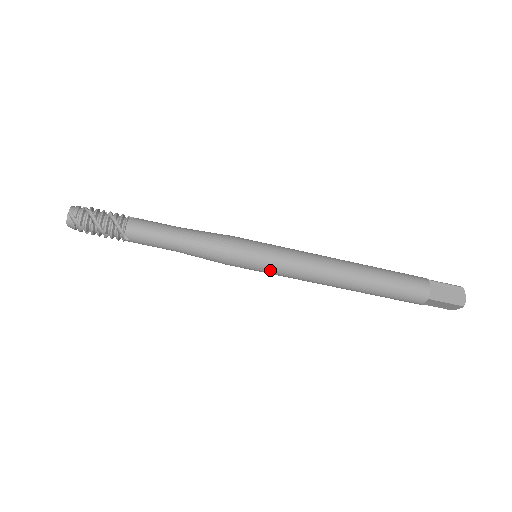
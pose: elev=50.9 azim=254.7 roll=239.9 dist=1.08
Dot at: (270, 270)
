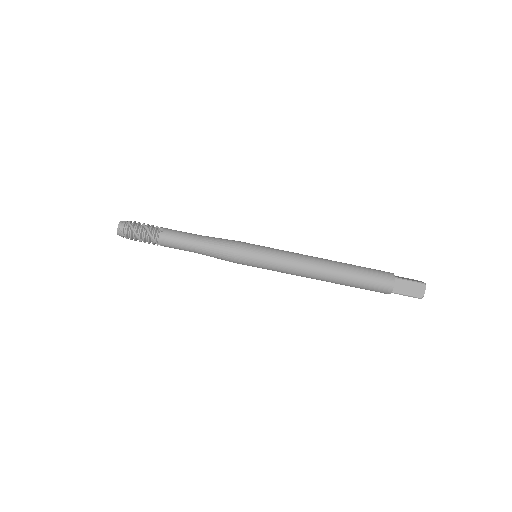
Dot at: occluded
